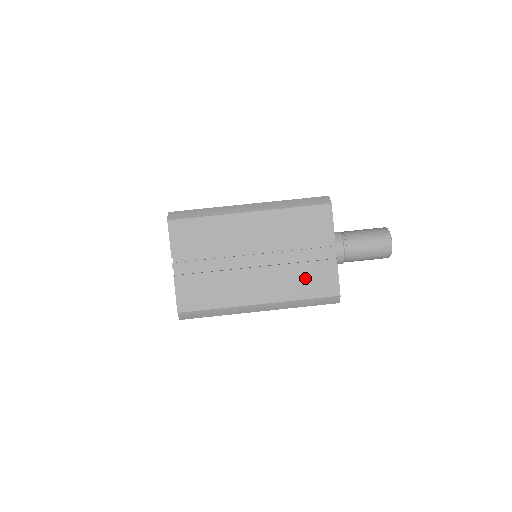
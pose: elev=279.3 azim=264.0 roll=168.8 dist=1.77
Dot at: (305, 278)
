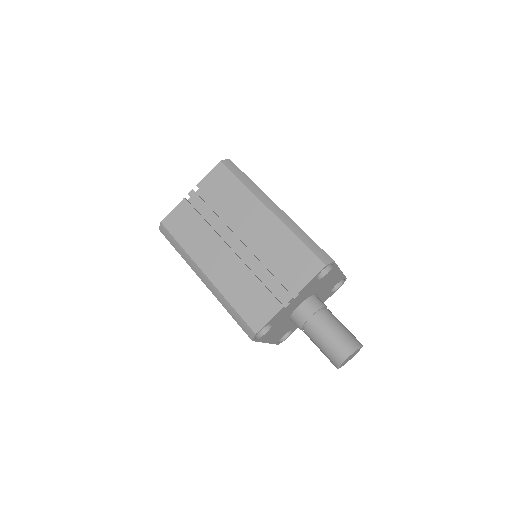
Dot at: (249, 293)
